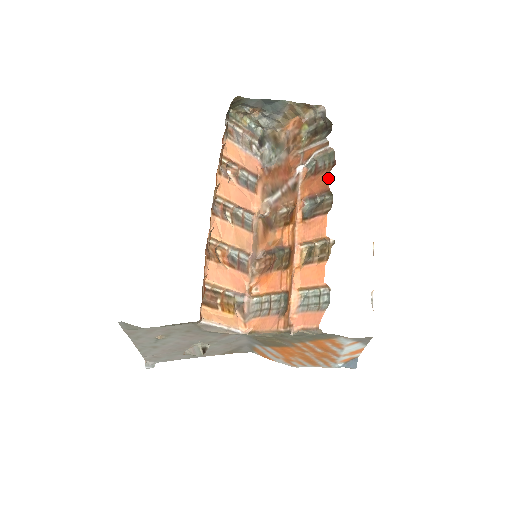
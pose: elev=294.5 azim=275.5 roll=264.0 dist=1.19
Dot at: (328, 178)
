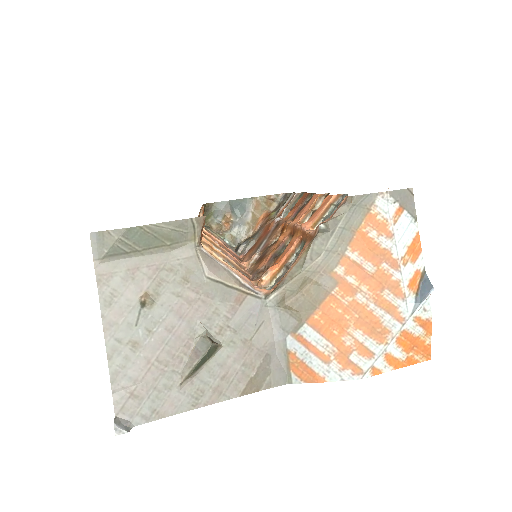
Dot at: (304, 194)
